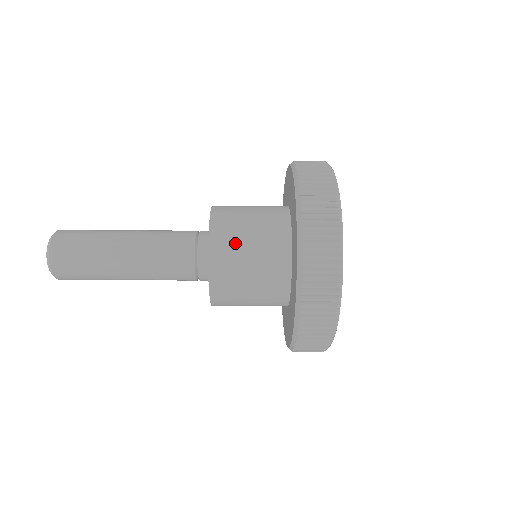
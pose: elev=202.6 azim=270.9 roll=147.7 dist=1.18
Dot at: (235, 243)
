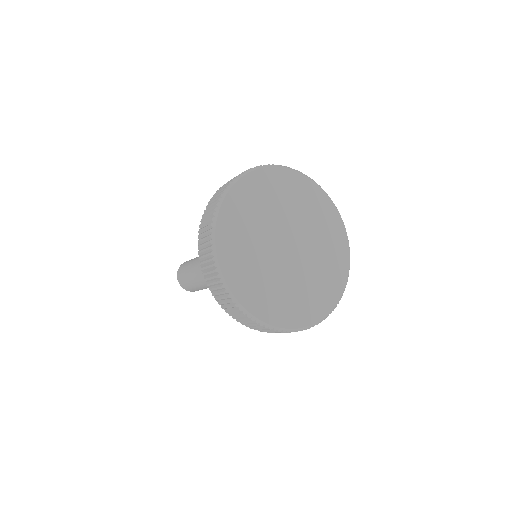
Dot at: occluded
